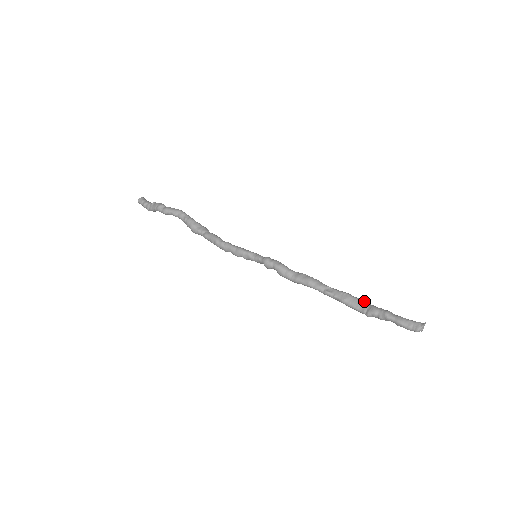
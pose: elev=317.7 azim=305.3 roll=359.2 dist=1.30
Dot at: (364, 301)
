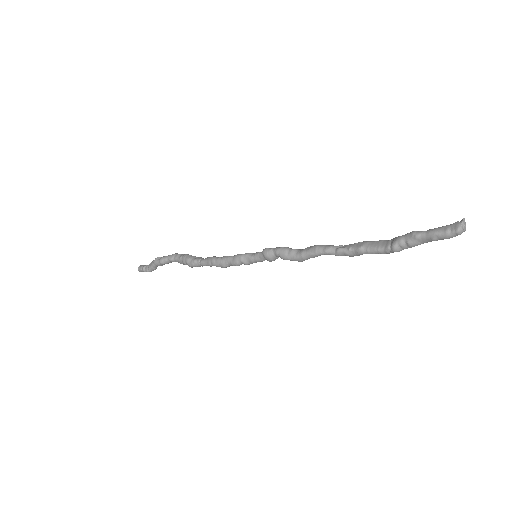
Dot at: (385, 240)
